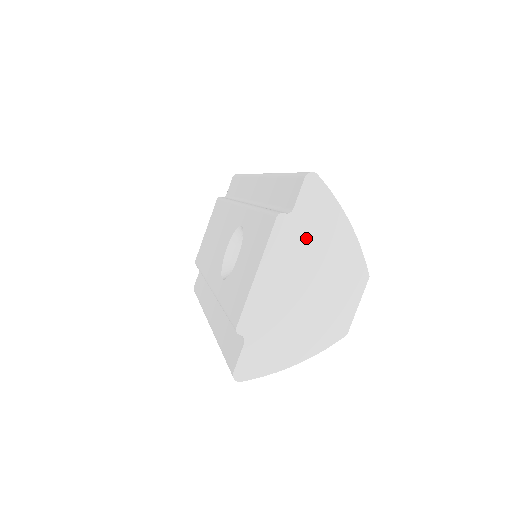
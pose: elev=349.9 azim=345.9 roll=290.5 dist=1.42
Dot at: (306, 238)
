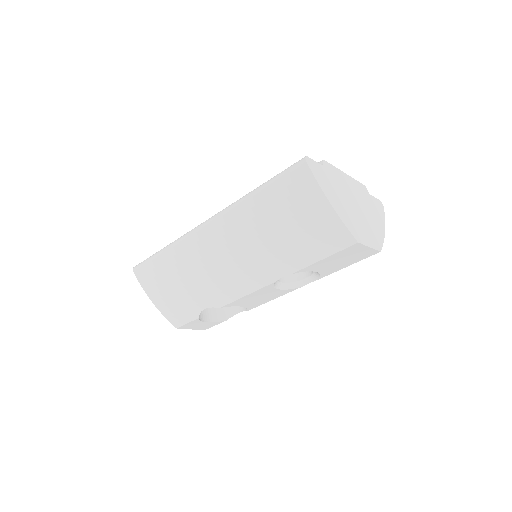
Dot at: (368, 204)
